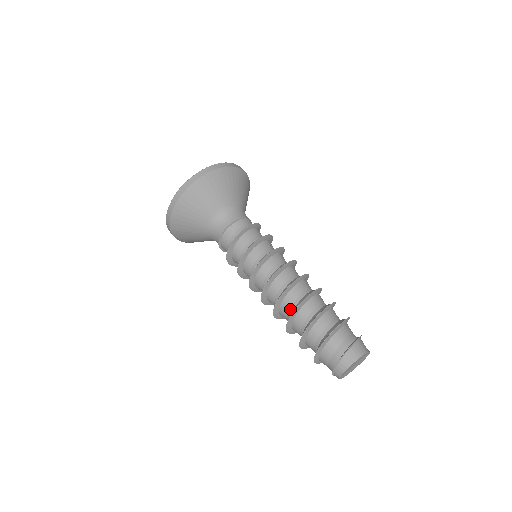
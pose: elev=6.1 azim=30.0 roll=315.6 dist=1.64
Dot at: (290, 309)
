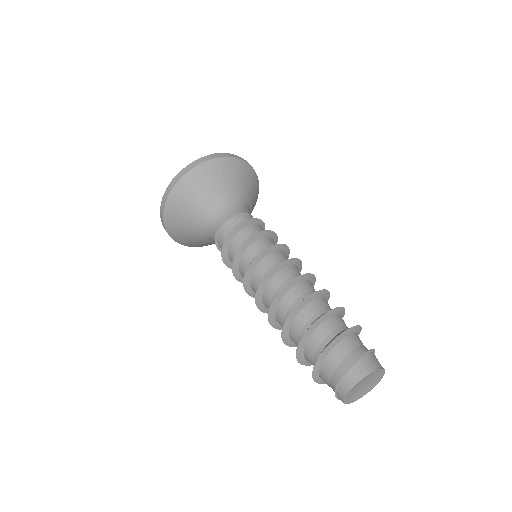
Dot at: (288, 312)
